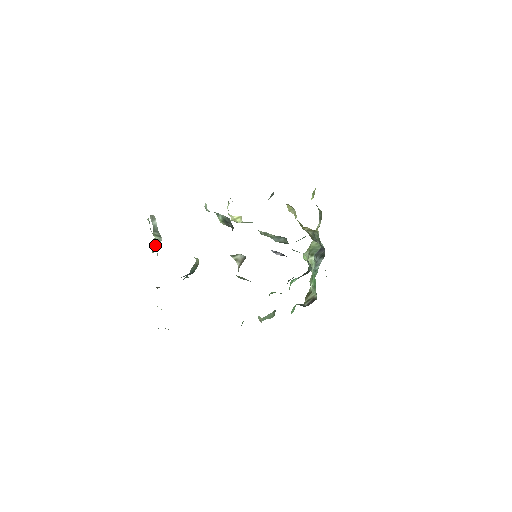
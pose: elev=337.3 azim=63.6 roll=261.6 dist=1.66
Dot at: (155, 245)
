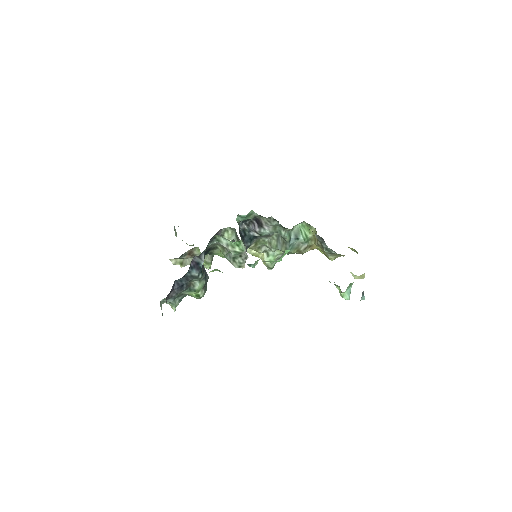
Dot at: occluded
